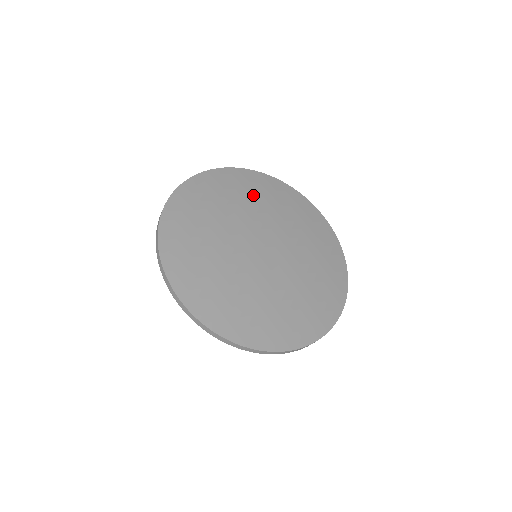
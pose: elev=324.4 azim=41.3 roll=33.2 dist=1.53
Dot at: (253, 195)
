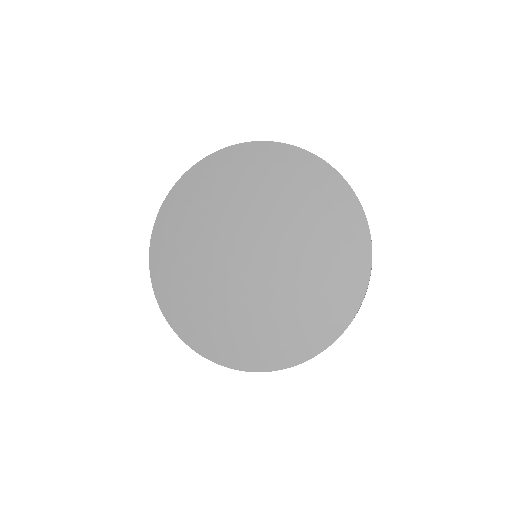
Dot at: (197, 214)
